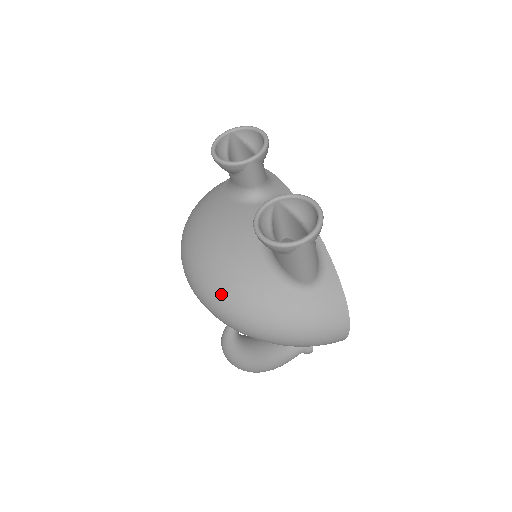
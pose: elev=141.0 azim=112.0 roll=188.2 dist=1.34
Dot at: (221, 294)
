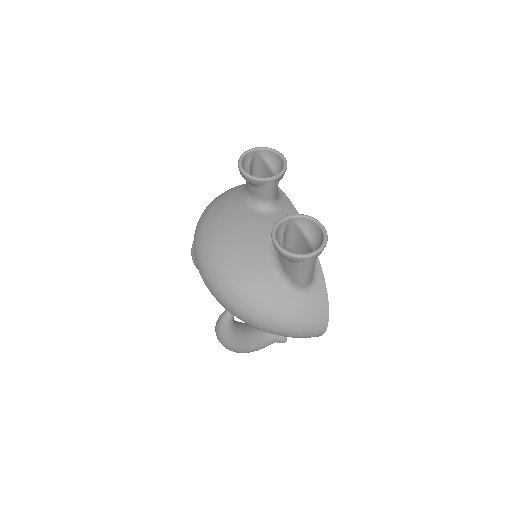
Dot at: (230, 284)
